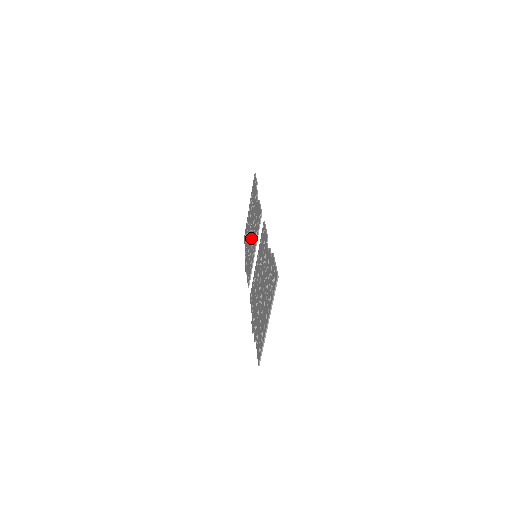
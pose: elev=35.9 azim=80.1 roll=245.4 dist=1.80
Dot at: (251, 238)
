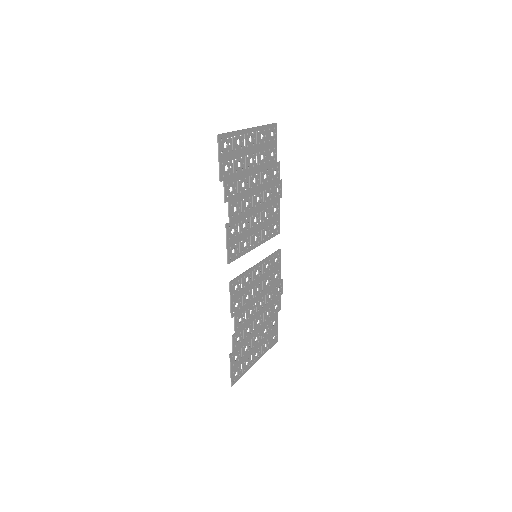
Dot at: (256, 205)
